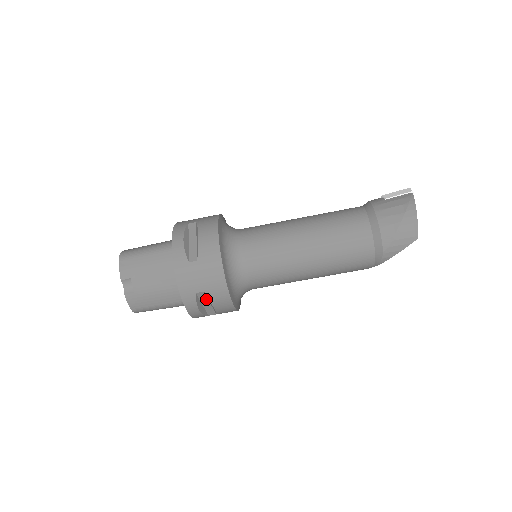
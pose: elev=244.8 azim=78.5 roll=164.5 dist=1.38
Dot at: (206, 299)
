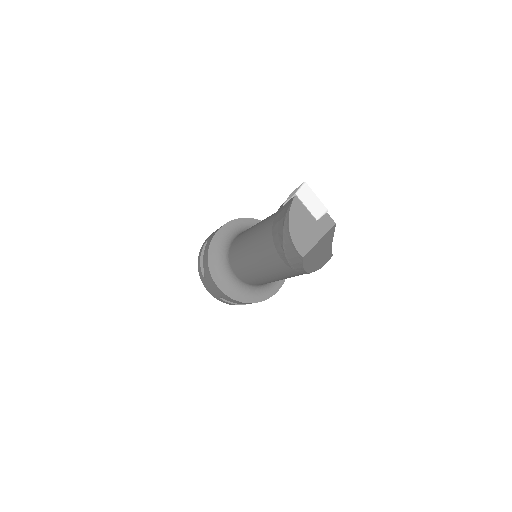
Dot at: occluded
